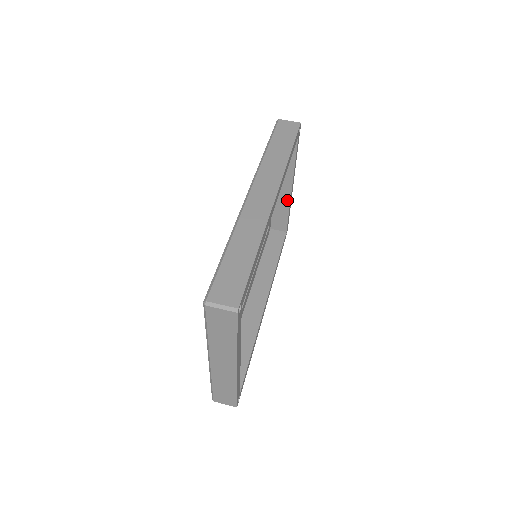
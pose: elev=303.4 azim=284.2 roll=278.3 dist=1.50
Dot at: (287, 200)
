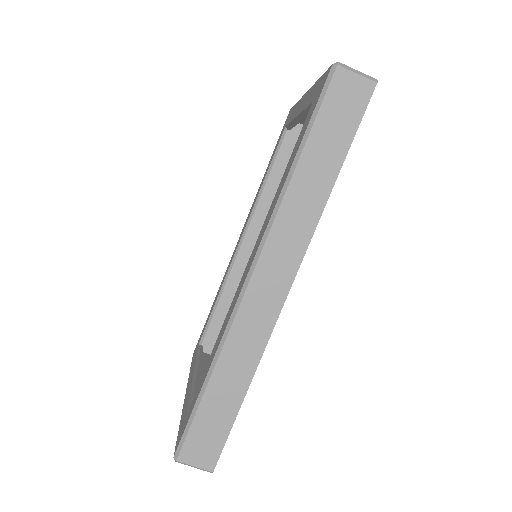
Dot at: occluded
